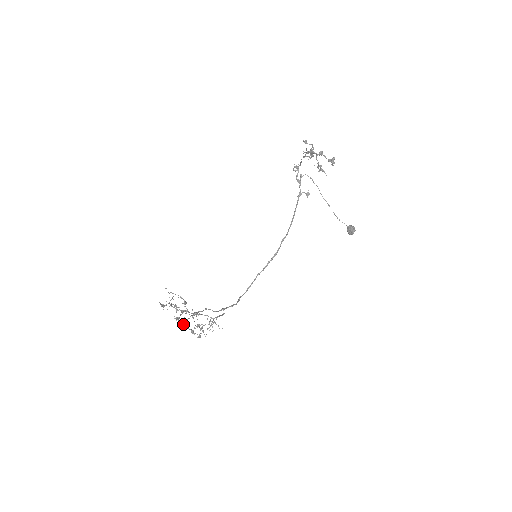
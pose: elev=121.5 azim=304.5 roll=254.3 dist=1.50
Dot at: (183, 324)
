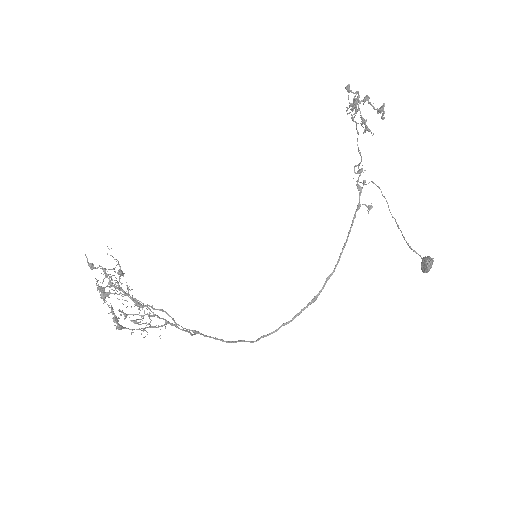
Dot at: (102, 297)
